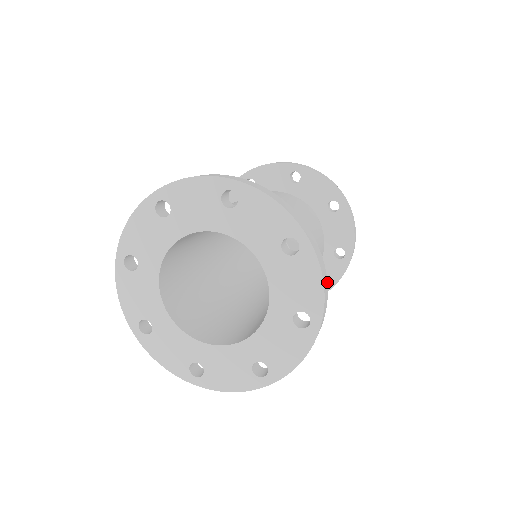
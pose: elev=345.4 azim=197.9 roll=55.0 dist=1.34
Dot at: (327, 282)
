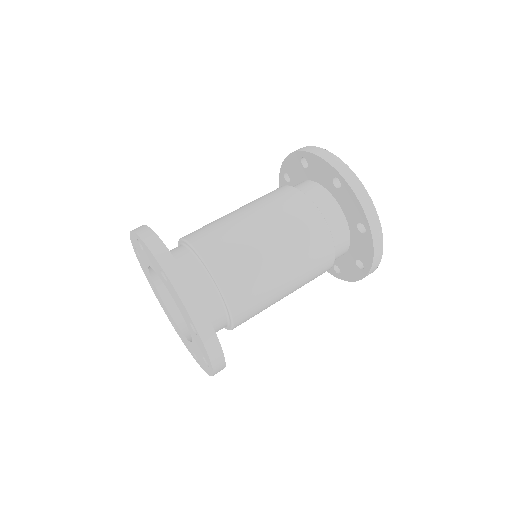
Dot at: (348, 275)
